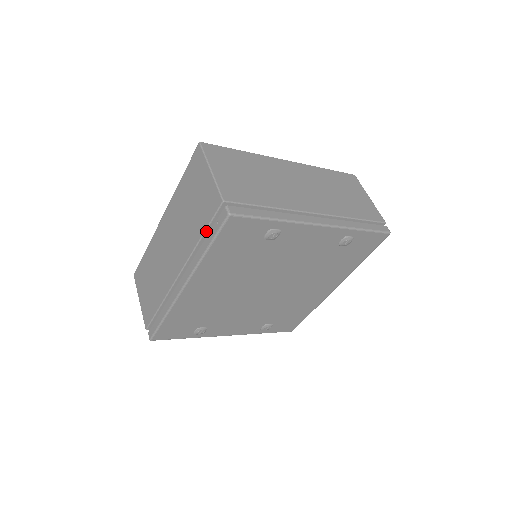
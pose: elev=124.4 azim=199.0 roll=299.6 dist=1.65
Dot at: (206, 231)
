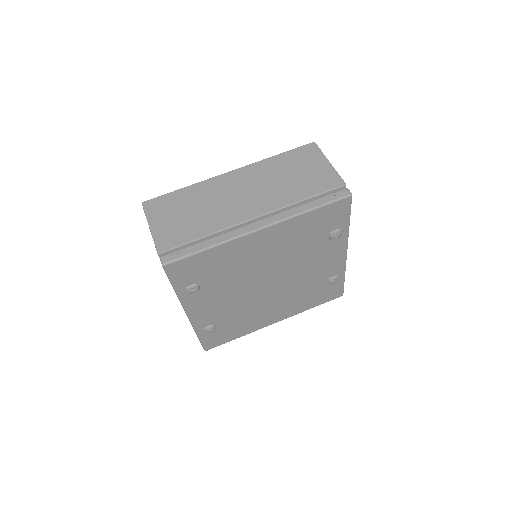
Dot at: (314, 197)
